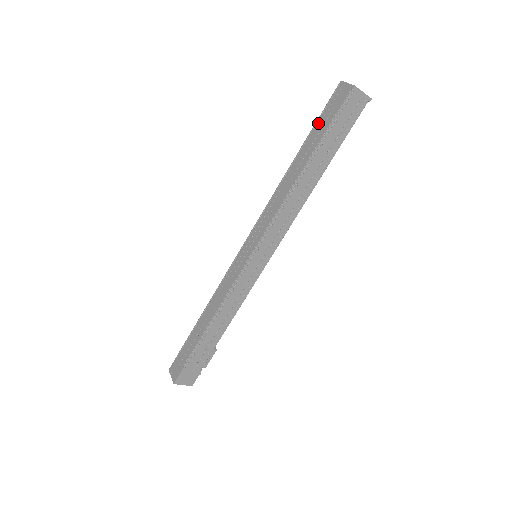
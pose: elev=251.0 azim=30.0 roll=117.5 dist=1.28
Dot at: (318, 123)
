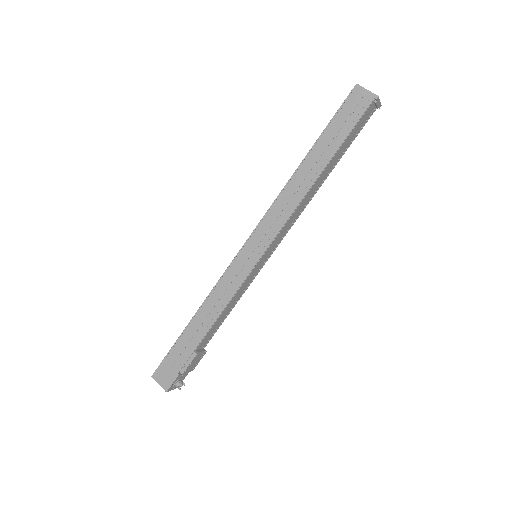
Dot at: occluded
